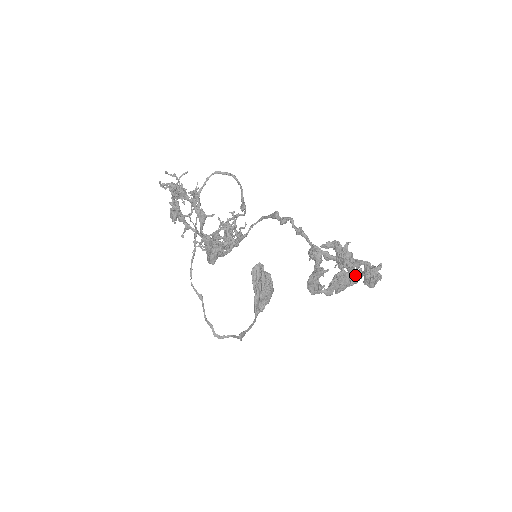
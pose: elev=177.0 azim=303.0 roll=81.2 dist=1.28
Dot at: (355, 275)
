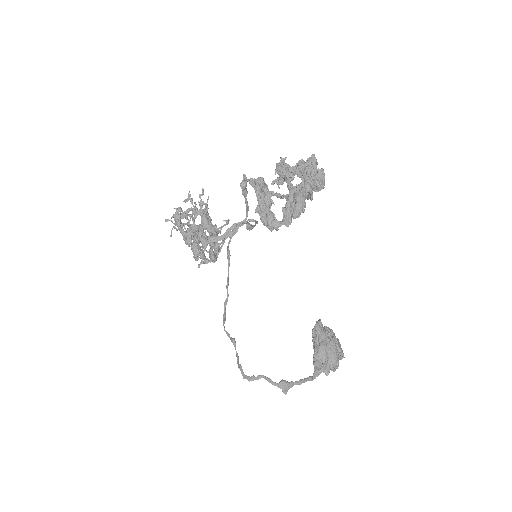
Dot at: (302, 187)
